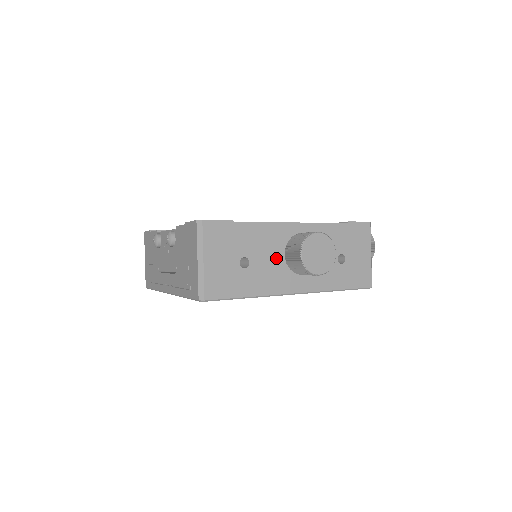
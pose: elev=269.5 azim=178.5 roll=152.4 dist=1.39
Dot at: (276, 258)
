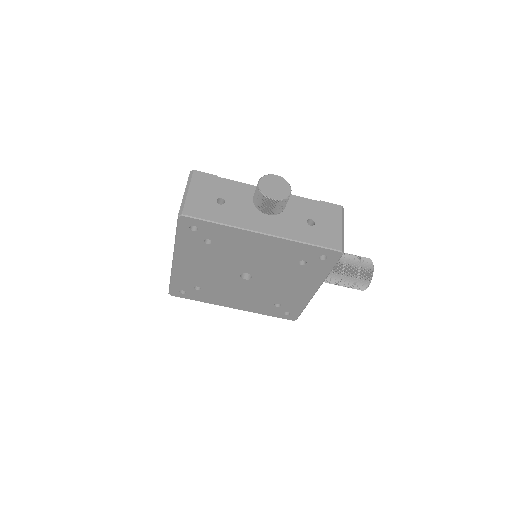
Dot at: (249, 206)
